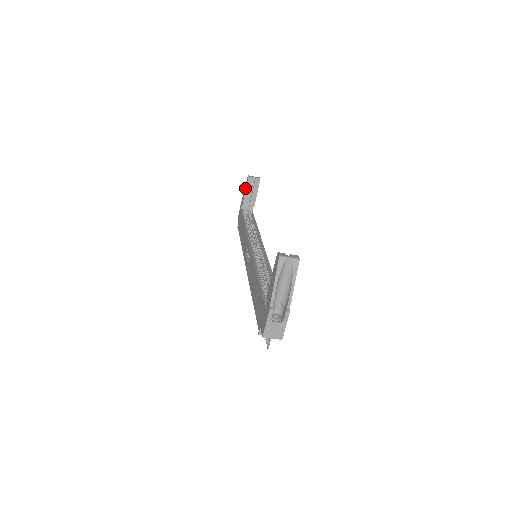
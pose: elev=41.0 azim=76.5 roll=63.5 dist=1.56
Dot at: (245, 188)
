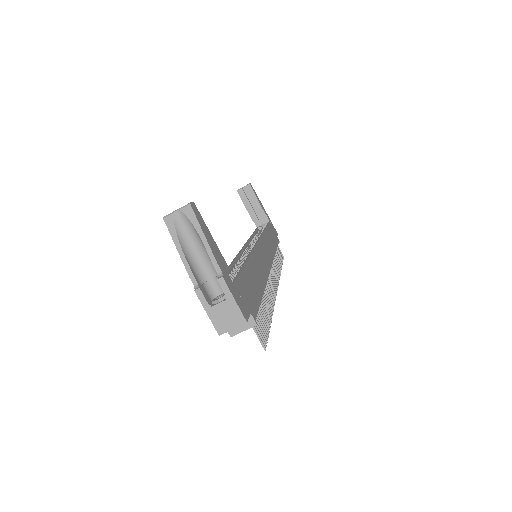
Dot at: (244, 204)
